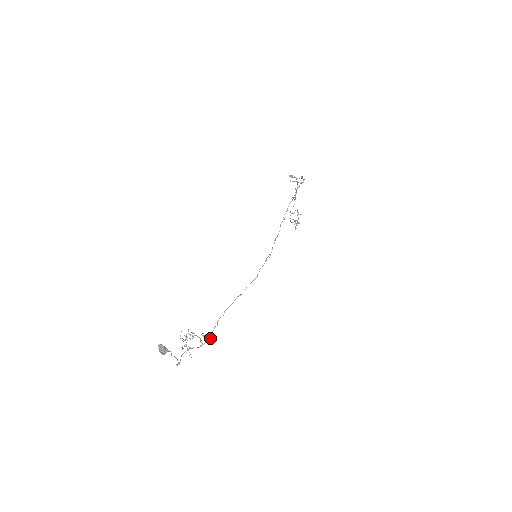
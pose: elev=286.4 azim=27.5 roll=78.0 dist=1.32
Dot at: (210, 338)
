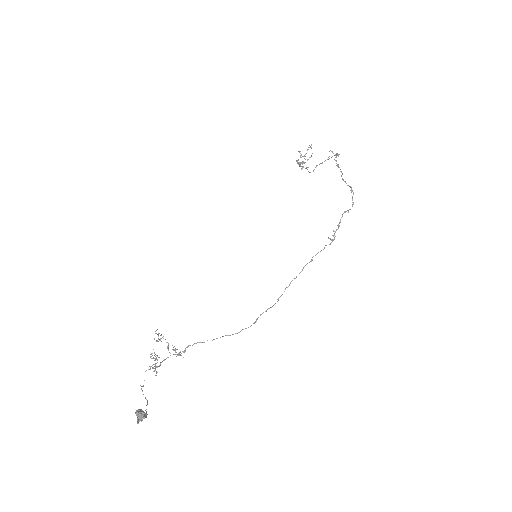
Dot at: (180, 352)
